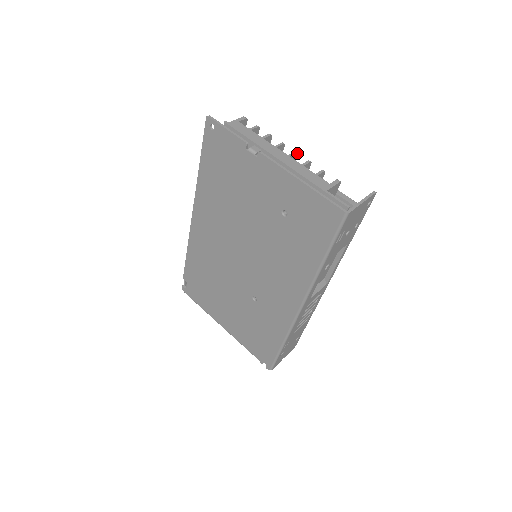
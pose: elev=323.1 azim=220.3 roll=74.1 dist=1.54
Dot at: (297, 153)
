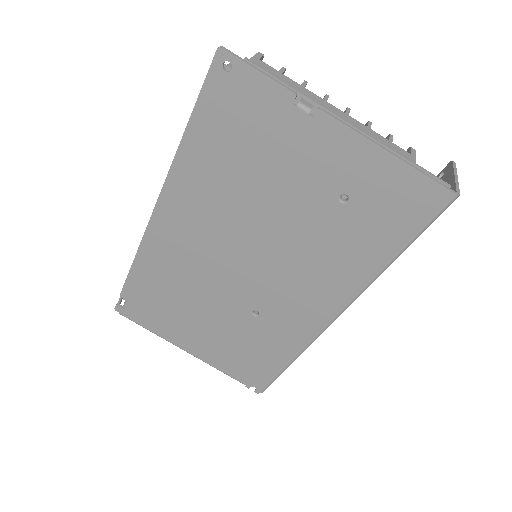
Dot at: (349, 110)
